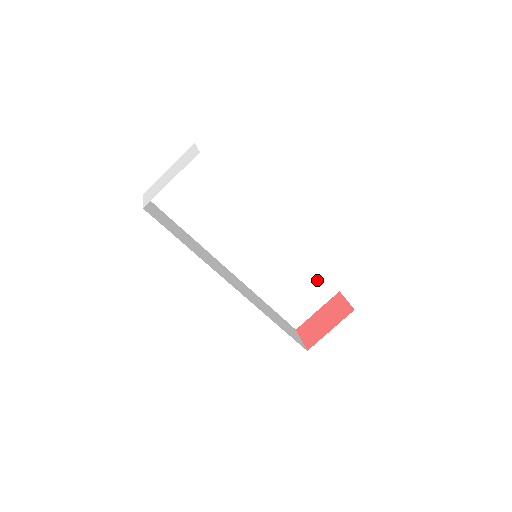
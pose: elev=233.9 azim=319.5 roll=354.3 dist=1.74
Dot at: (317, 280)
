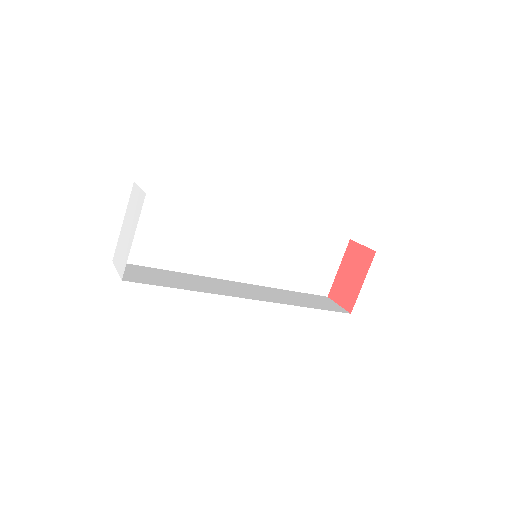
Dot at: (324, 241)
